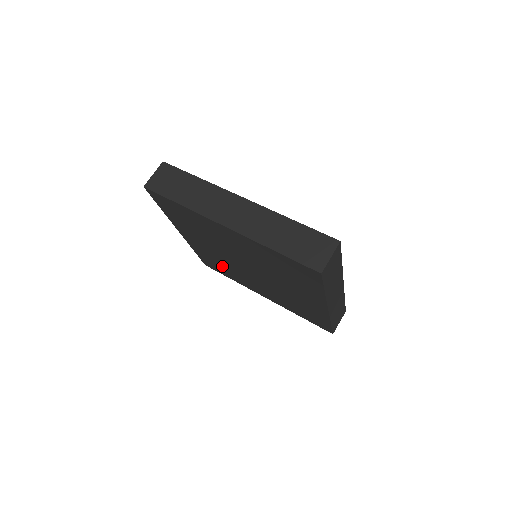
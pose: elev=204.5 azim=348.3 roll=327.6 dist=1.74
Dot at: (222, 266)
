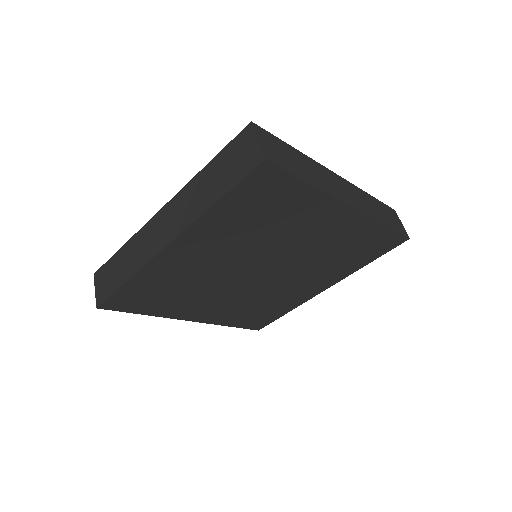
Dot at: (173, 291)
